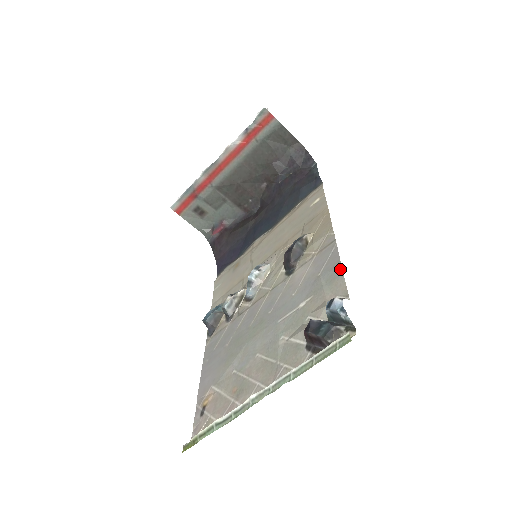
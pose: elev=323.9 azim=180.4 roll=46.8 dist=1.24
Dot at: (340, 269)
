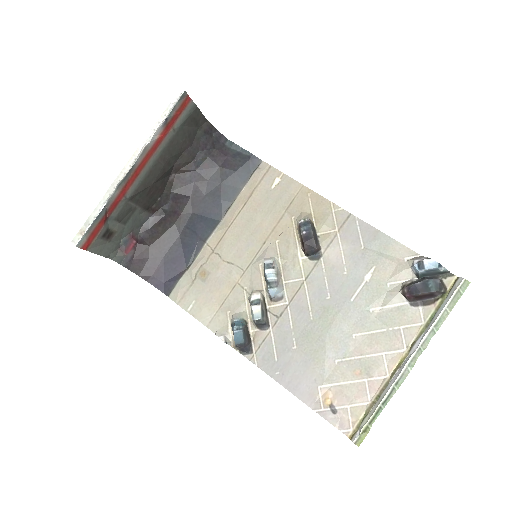
Dot at: (387, 237)
